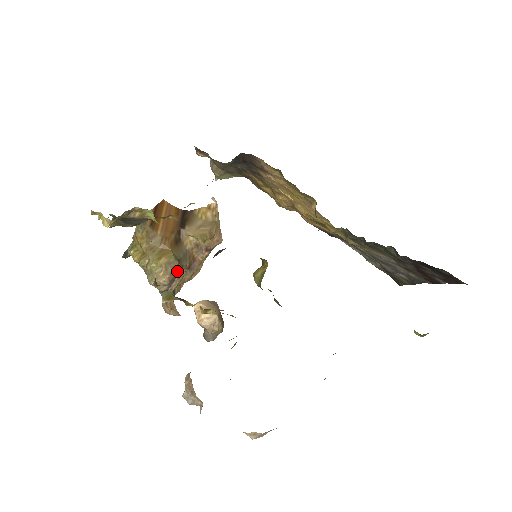
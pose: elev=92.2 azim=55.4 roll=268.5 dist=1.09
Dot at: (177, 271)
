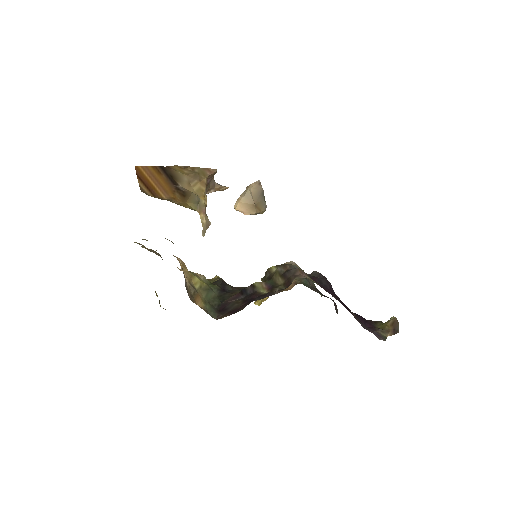
Dot at: (204, 211)
